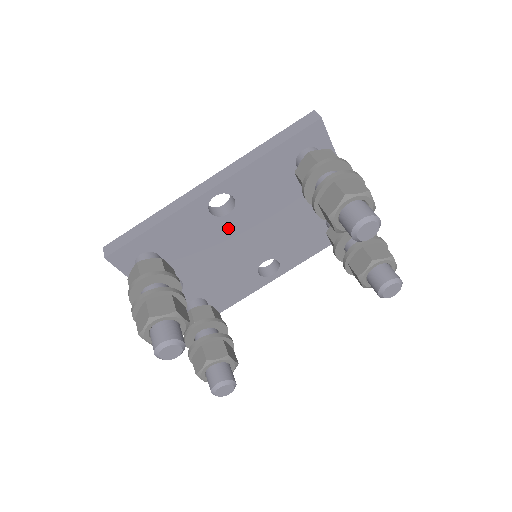
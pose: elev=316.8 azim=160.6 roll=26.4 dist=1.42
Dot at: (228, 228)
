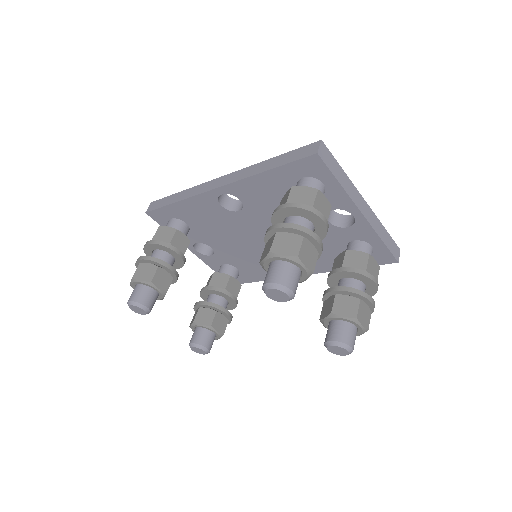
Dot at: (242, 222)
